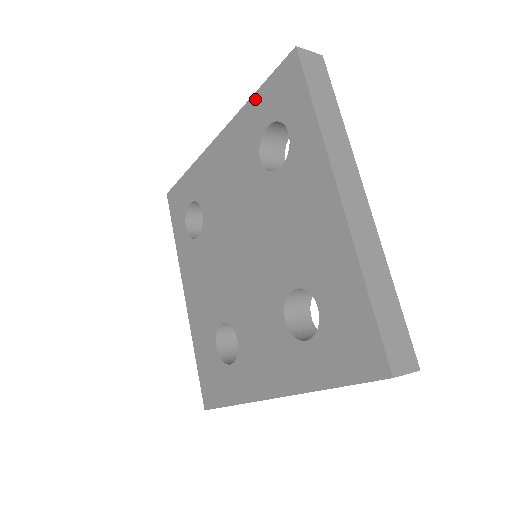
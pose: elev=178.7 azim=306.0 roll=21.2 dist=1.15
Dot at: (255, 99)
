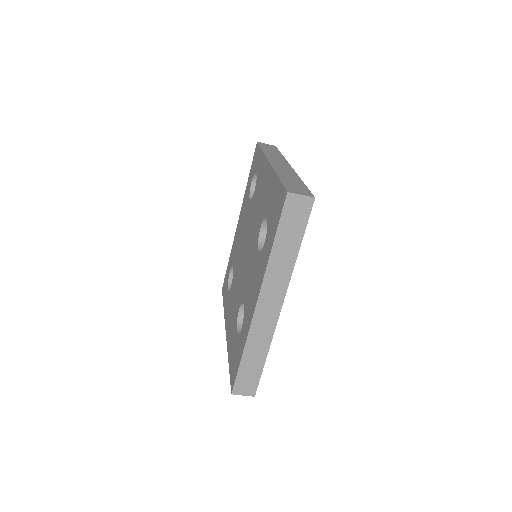
Dot at: (248, 181)
